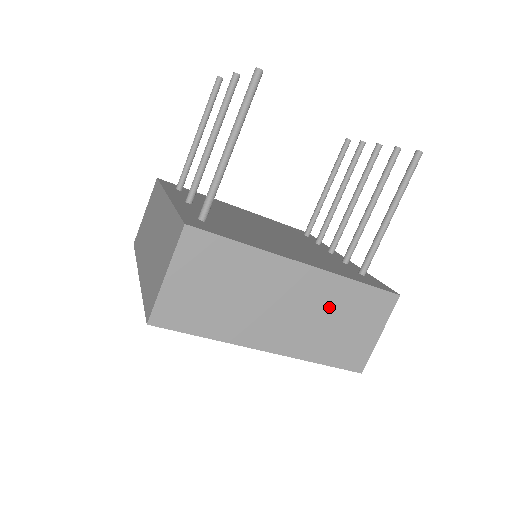
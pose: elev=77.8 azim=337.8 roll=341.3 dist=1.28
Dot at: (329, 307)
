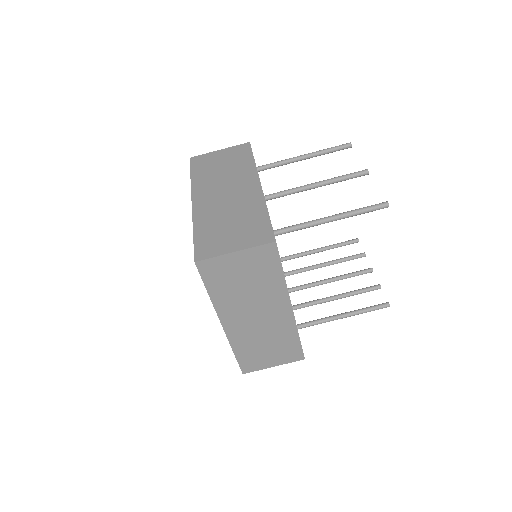
Dot at: (274, 335)
